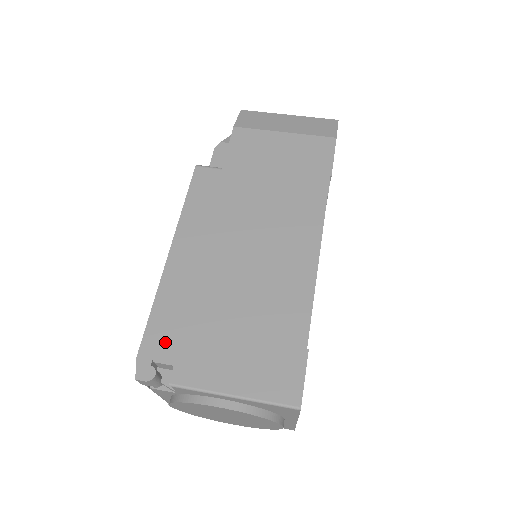
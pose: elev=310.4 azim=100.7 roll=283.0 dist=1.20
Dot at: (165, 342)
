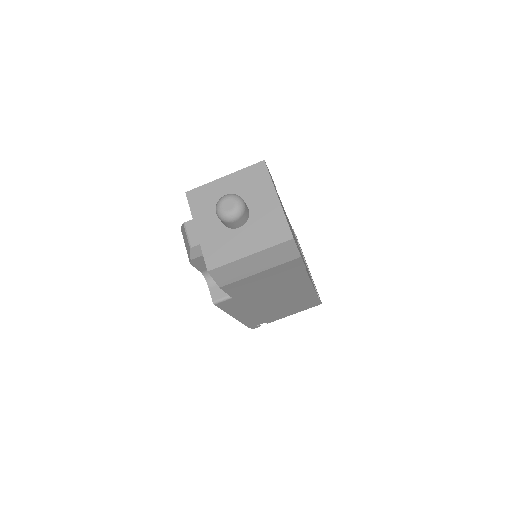
Dot at: (257, 323)
